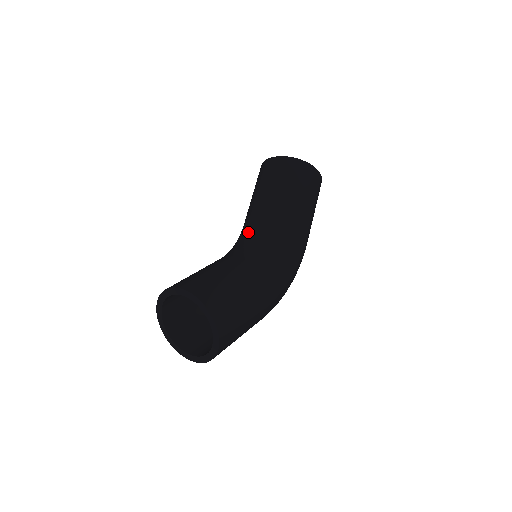
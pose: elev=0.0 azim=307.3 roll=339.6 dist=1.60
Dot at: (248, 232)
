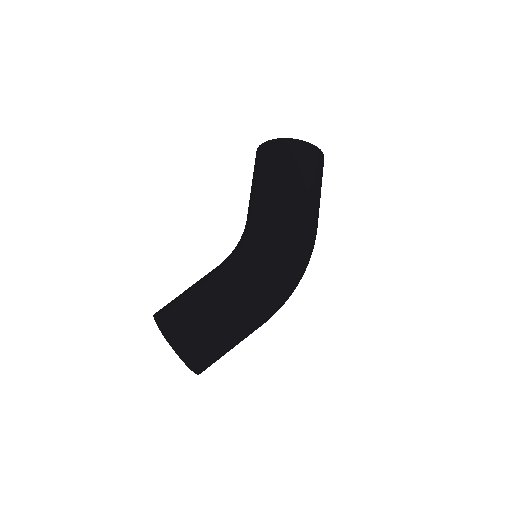
Dot at: occluded
